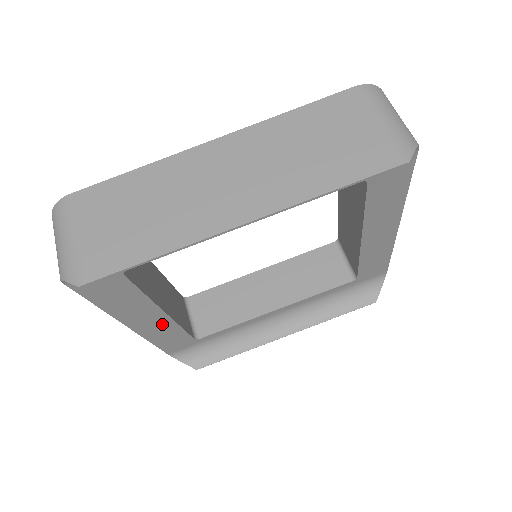
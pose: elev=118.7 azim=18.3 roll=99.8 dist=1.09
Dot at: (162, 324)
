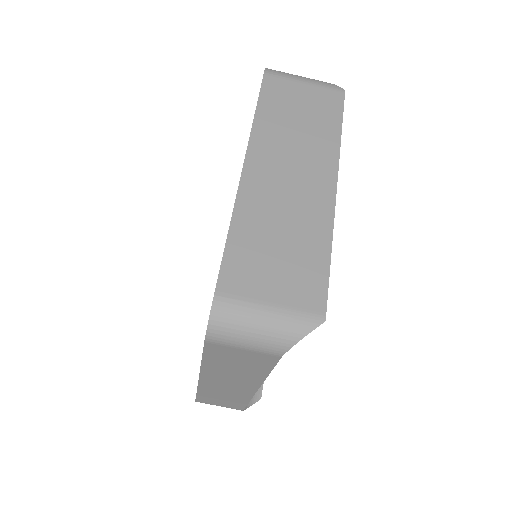
Dot at: occluded
